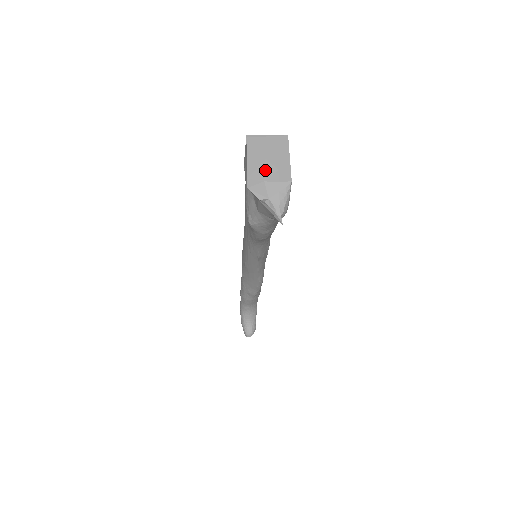
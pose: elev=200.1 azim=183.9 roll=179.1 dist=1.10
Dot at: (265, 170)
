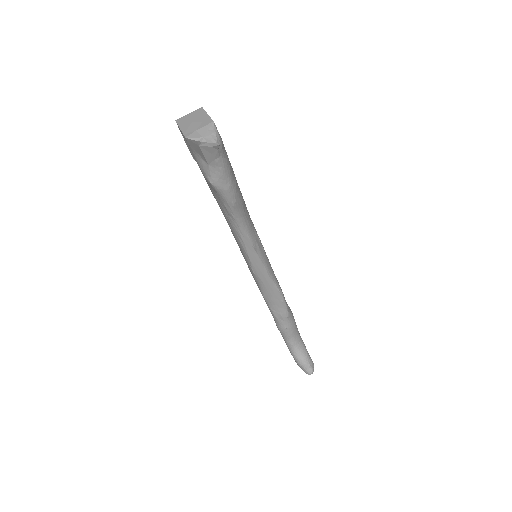
Dot at: (194, 126)
